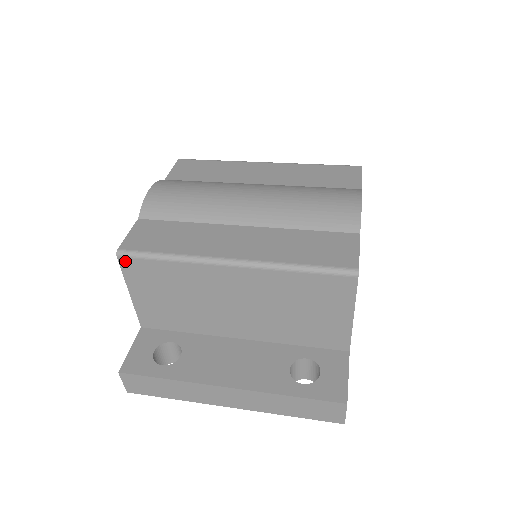
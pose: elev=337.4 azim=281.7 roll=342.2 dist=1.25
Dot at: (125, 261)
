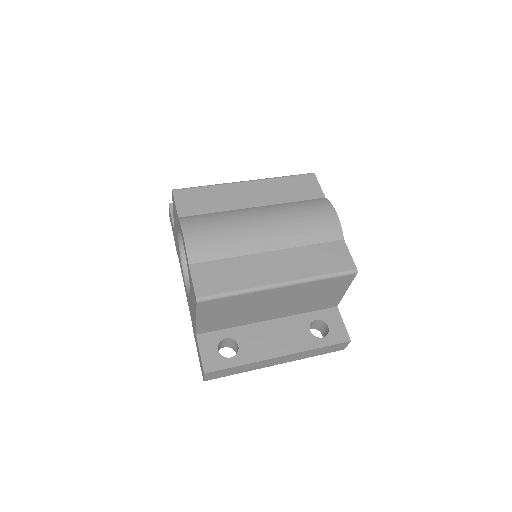
Dot at: (202, 304)
